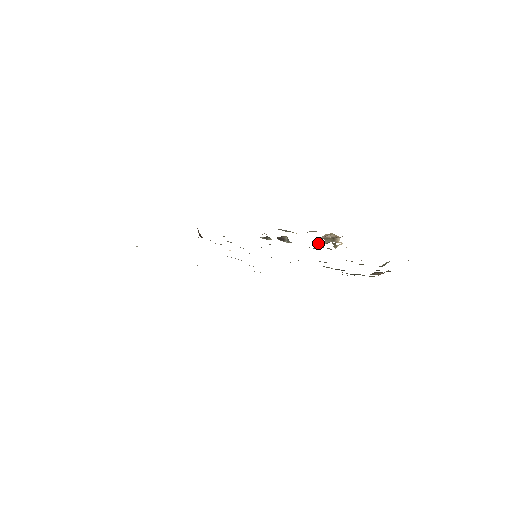
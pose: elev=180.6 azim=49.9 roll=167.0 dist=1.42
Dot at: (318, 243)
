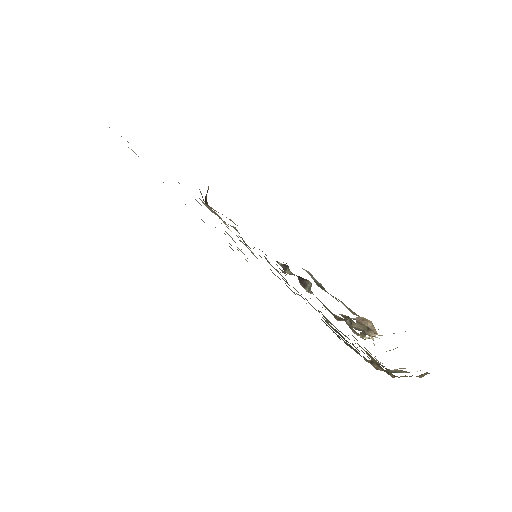
Dot at: (345, 318)
